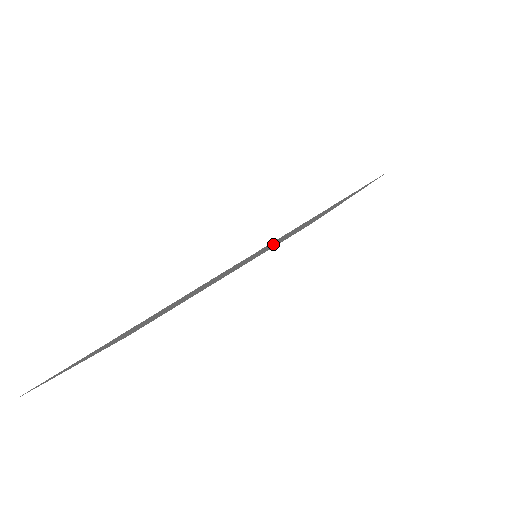
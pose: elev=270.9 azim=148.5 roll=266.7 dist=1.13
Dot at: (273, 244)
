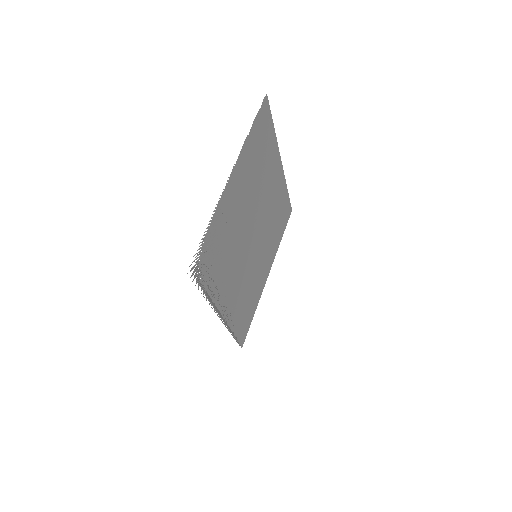
Dot at: (270, 227)
